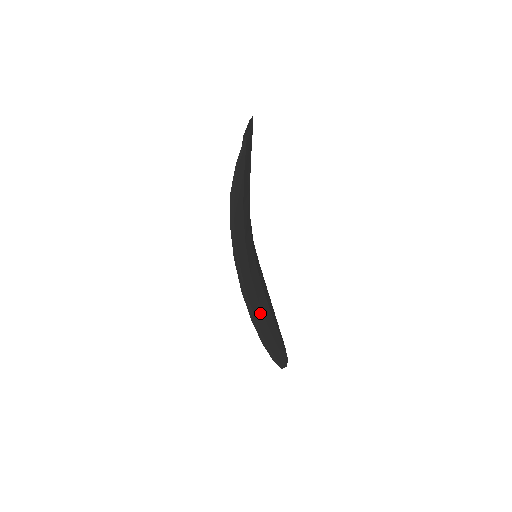
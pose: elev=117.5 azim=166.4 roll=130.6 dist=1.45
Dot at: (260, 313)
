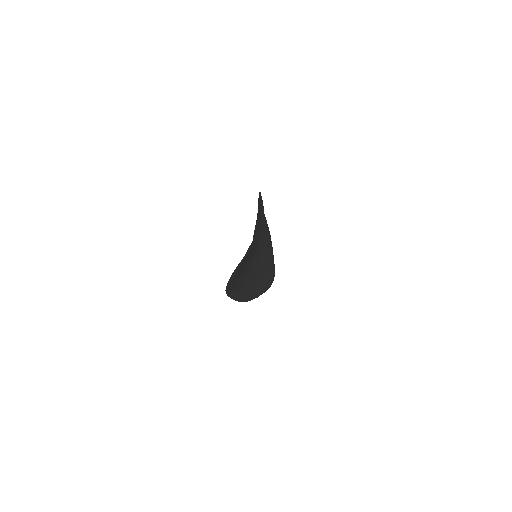
Dot at: (250, 287)
